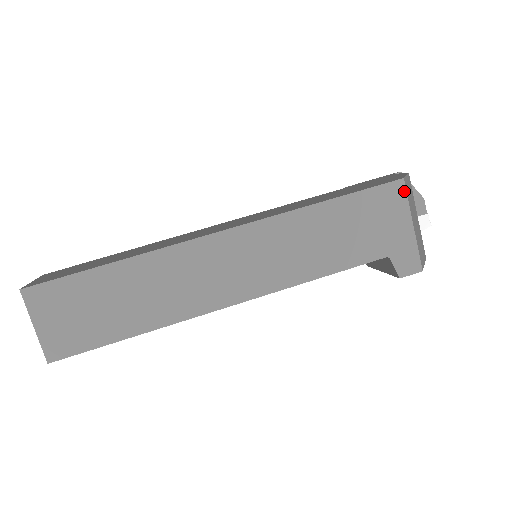
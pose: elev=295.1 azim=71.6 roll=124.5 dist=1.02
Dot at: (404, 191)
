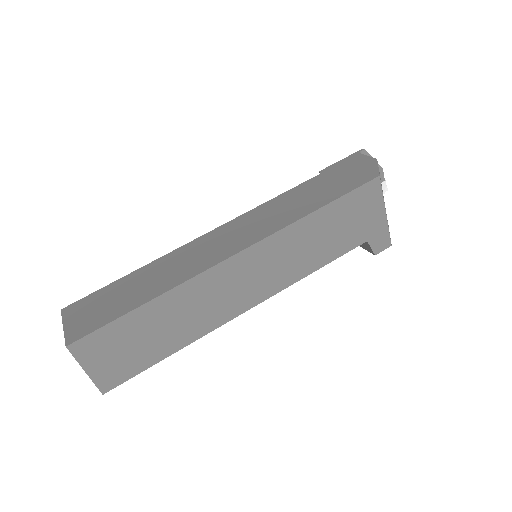
Dot at: (380, 186)
